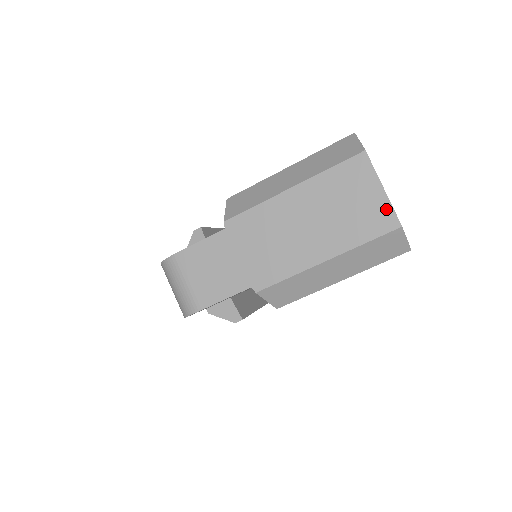
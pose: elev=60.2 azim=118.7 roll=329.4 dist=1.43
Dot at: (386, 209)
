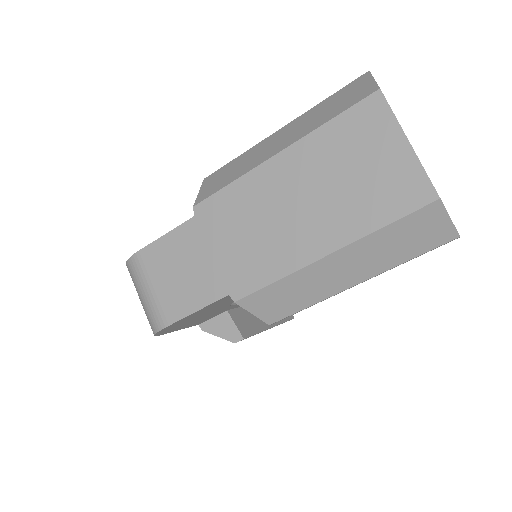
Dot at: (414, 173)
